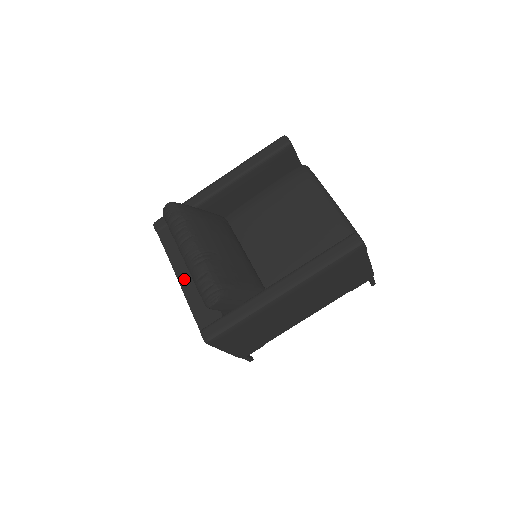
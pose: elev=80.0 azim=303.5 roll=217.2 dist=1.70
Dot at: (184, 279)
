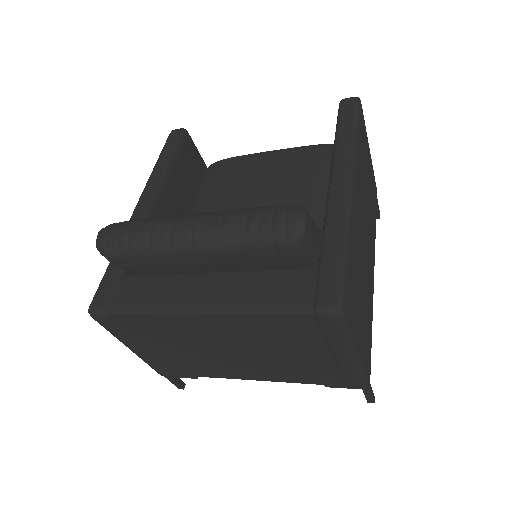
Dot at: (210, 301)
